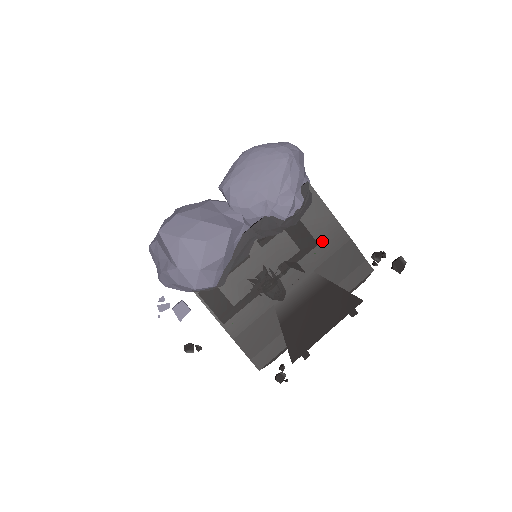
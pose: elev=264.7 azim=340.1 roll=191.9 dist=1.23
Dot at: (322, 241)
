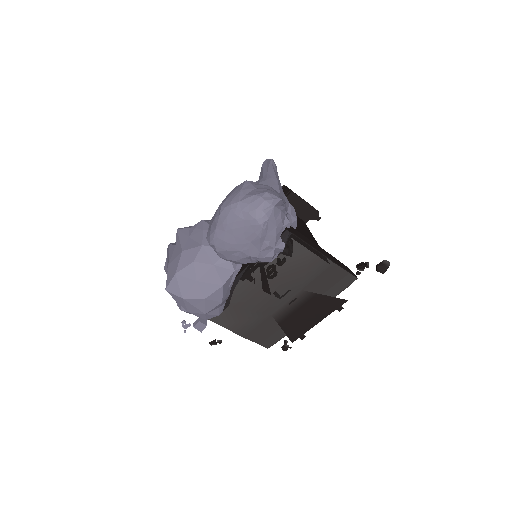
Dot at: (306, 269)
